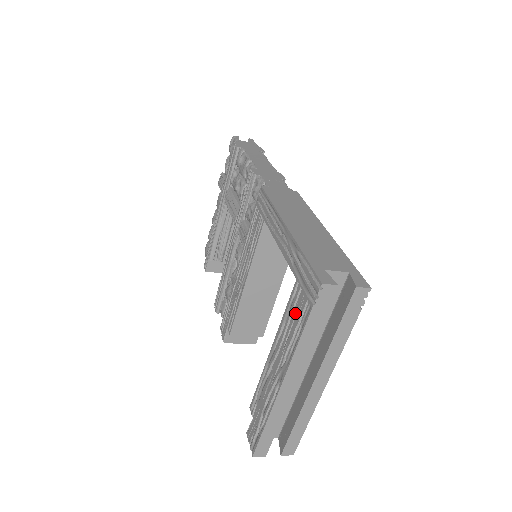
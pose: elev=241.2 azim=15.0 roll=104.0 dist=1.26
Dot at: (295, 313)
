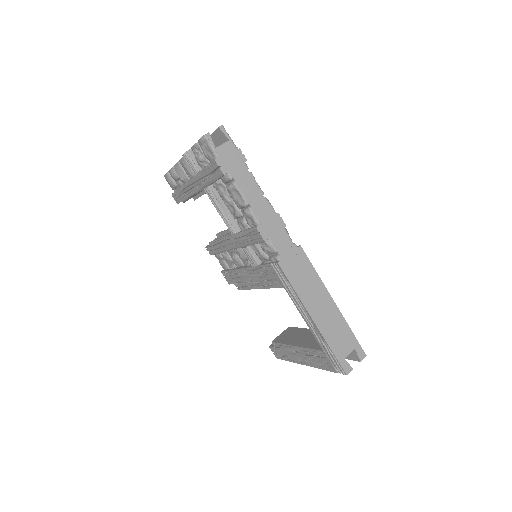
Dot at: (321, 360)
